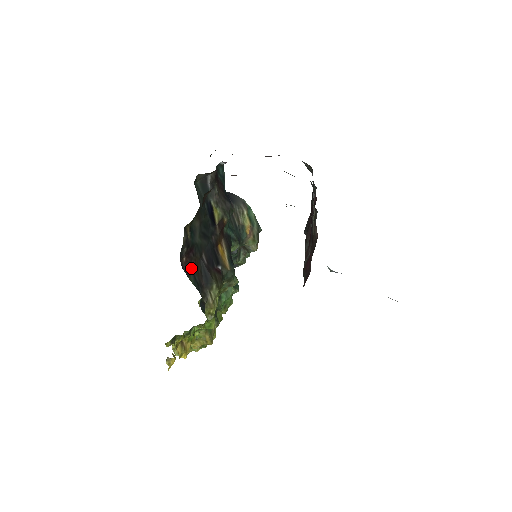
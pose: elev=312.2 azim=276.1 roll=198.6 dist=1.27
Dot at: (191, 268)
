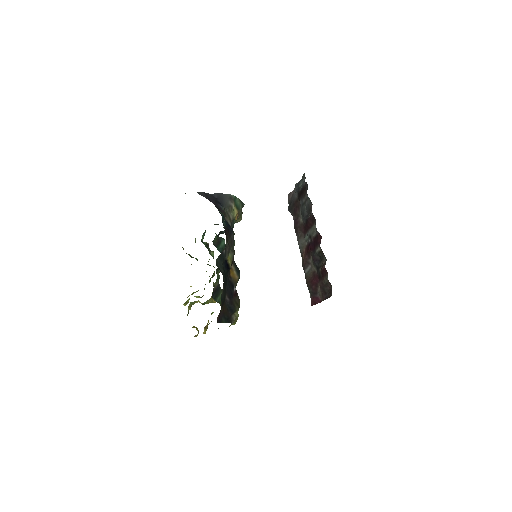
Dot at: (222, 315)
